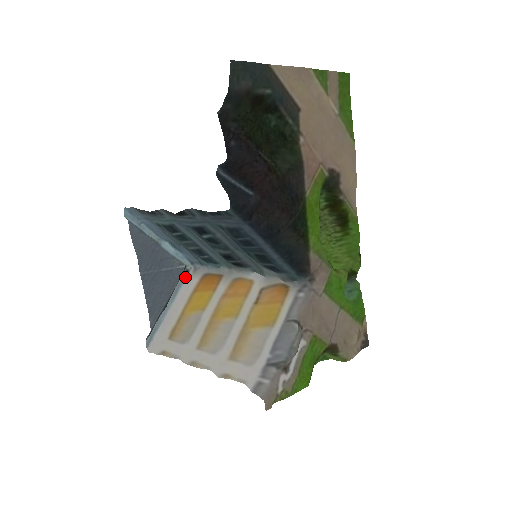
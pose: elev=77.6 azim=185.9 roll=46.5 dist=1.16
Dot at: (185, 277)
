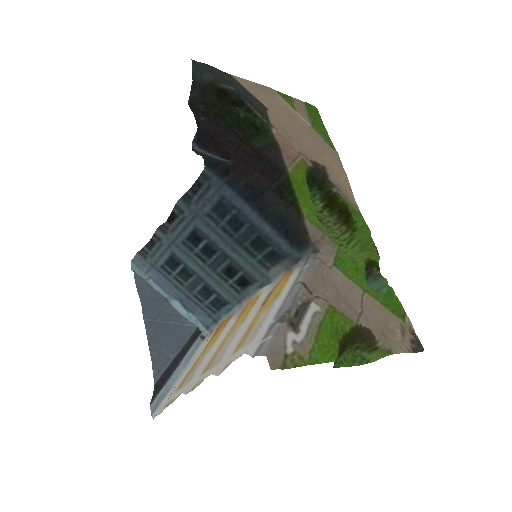
Dot at: (200, 343)
